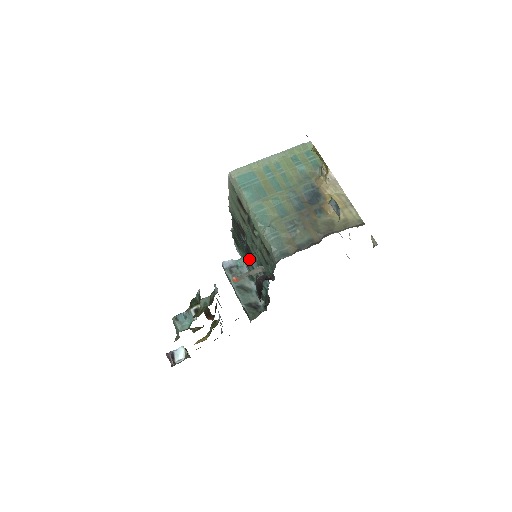
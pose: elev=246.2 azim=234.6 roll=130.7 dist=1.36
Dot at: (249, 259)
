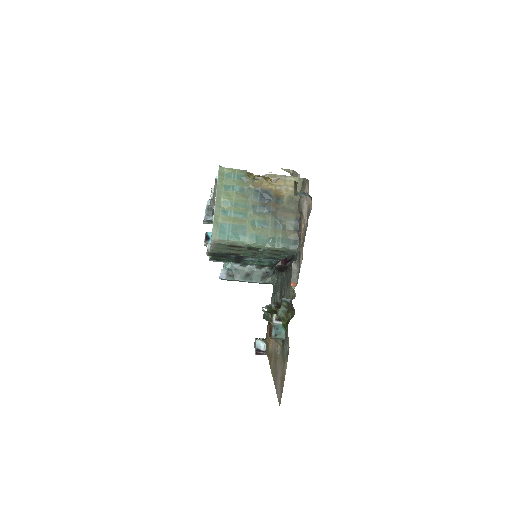
Dot at: (241, 260)
